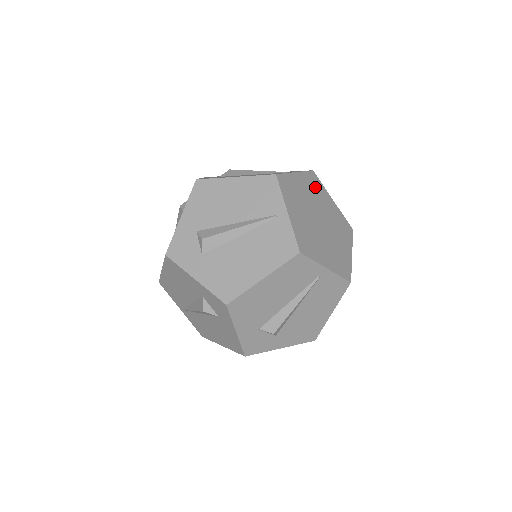
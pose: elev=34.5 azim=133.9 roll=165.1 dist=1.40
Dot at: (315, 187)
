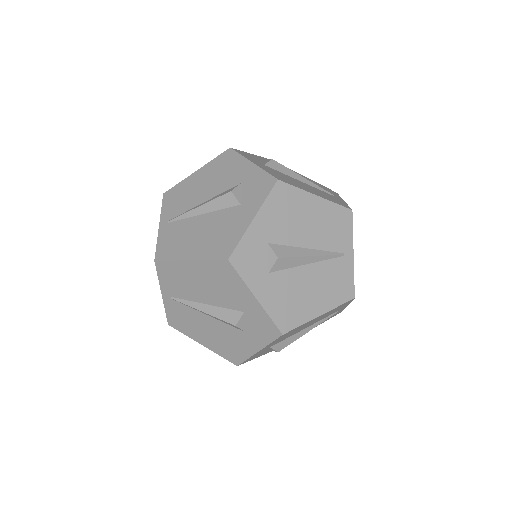
Dot at: occluded
